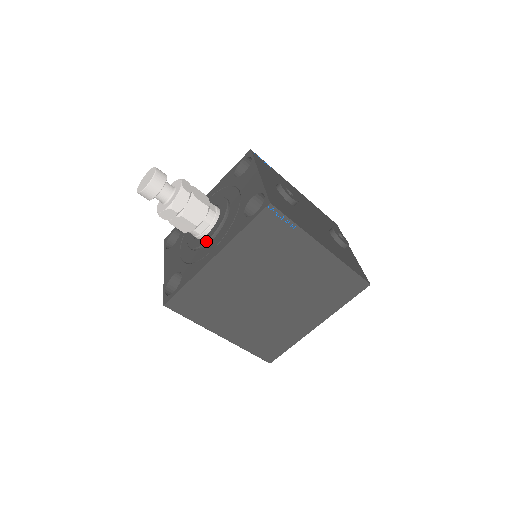
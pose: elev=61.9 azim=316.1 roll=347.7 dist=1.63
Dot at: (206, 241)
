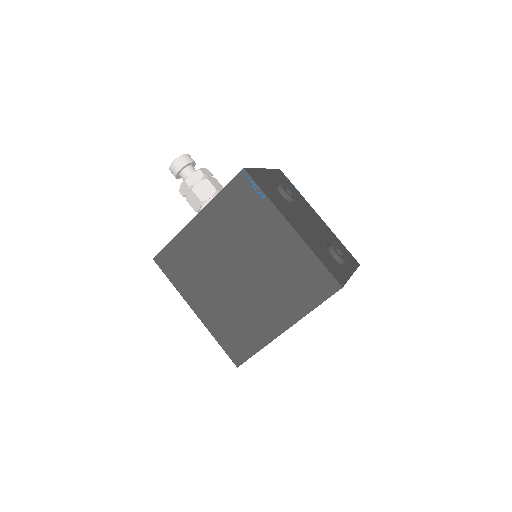
Dot at: occluded
